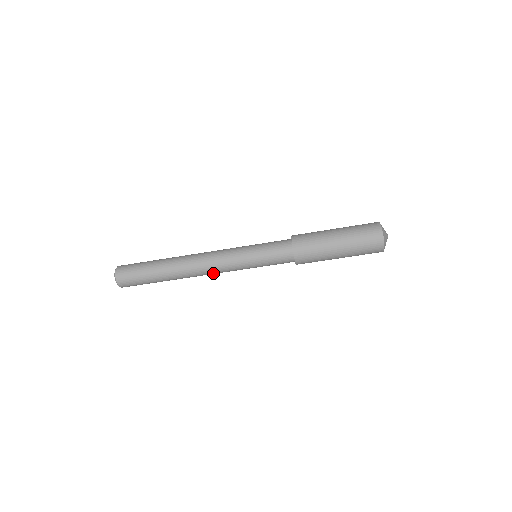
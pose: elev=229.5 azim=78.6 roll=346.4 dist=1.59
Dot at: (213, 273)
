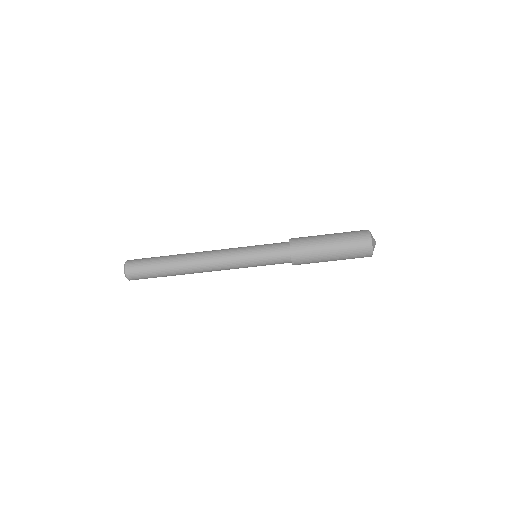
Dot at: occluded
